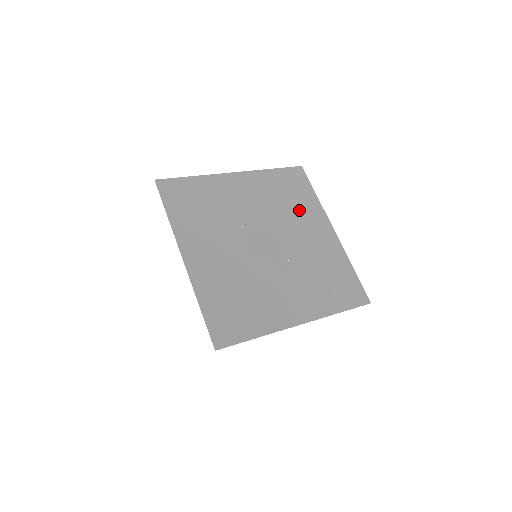
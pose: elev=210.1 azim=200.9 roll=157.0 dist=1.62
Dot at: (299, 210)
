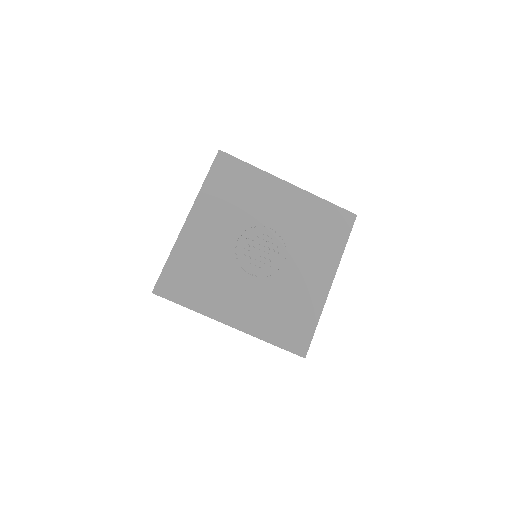
Dot at: (316, 247)
